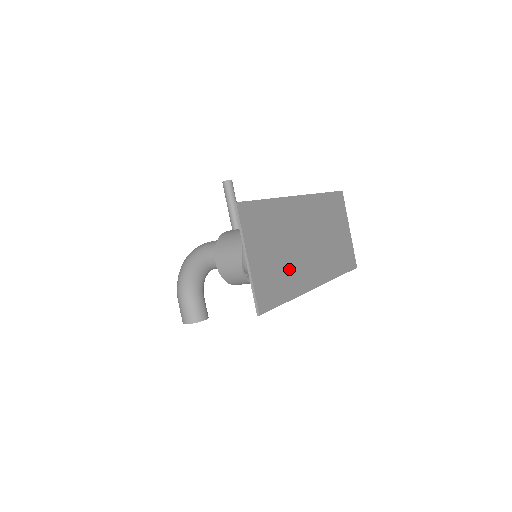
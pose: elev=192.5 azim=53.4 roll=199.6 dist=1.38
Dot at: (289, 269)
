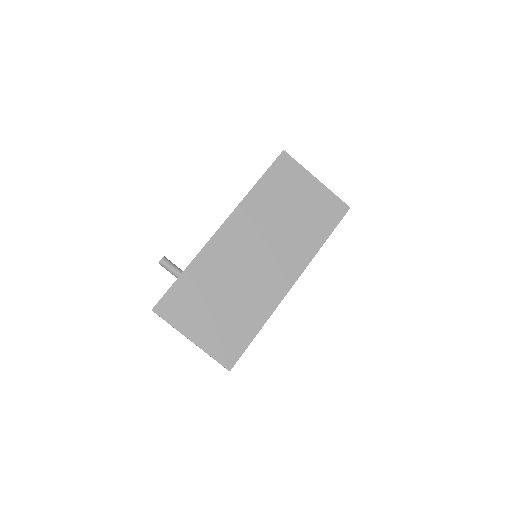
Dot at: (245, 304)
